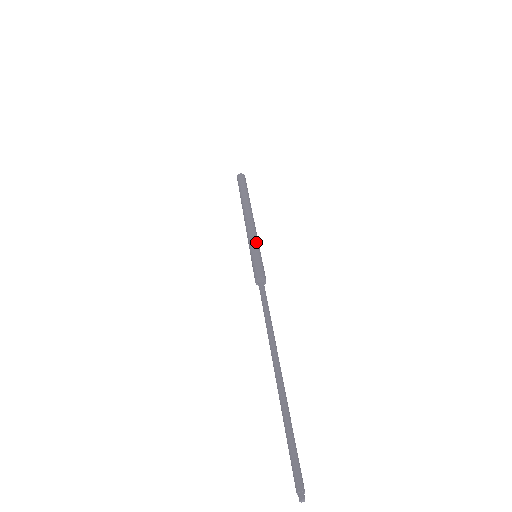
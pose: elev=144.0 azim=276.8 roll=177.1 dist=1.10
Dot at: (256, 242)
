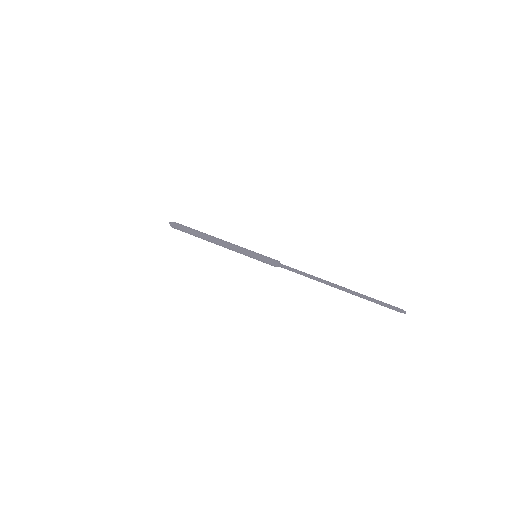
Dot at: occluded
